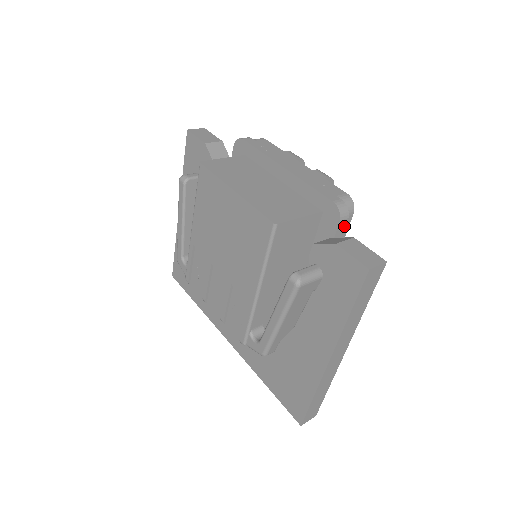
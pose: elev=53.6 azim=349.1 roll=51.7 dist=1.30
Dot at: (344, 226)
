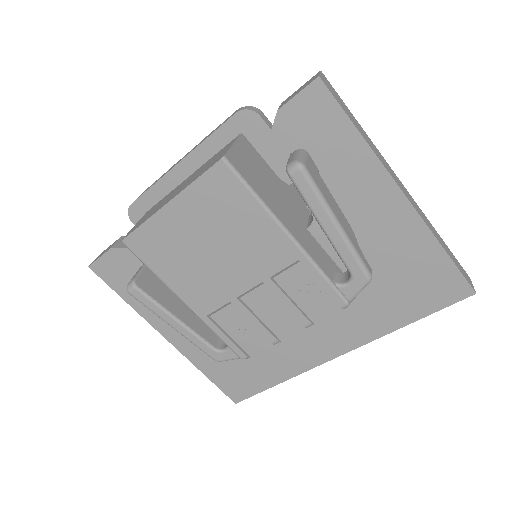
Dot at: (267, 119)
